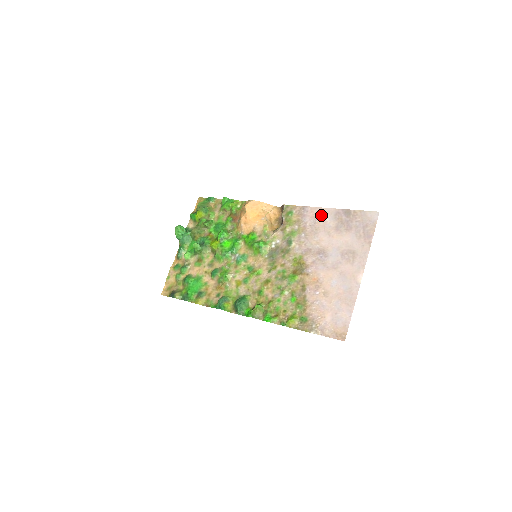
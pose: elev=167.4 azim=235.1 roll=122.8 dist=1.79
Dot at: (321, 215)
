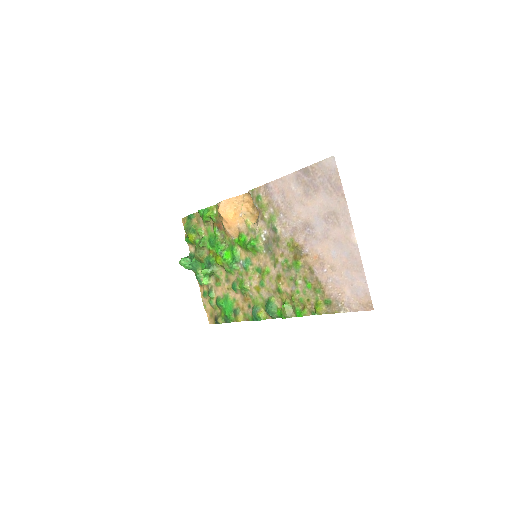
Dot at: (285, 186)
